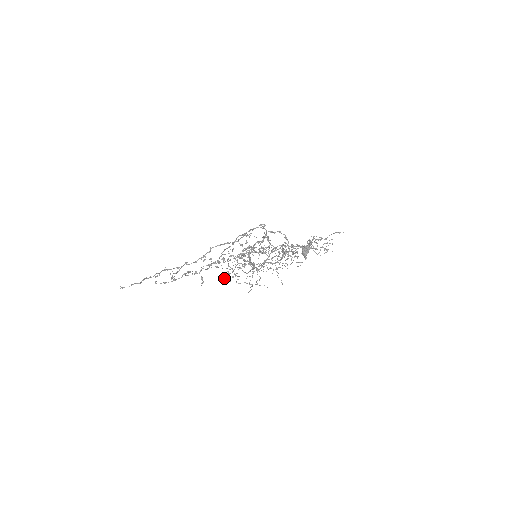
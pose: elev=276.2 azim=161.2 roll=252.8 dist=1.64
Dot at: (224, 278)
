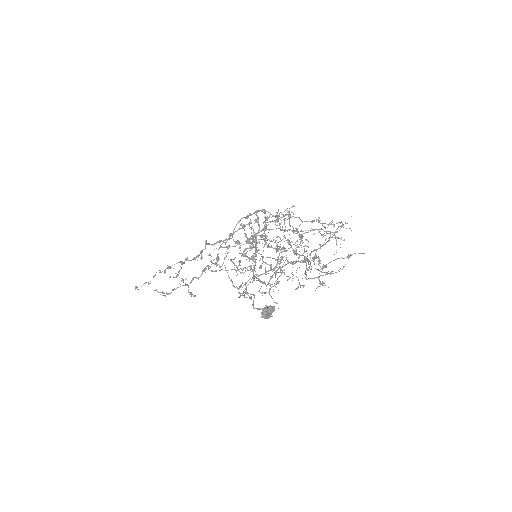
Dot at: occluded
